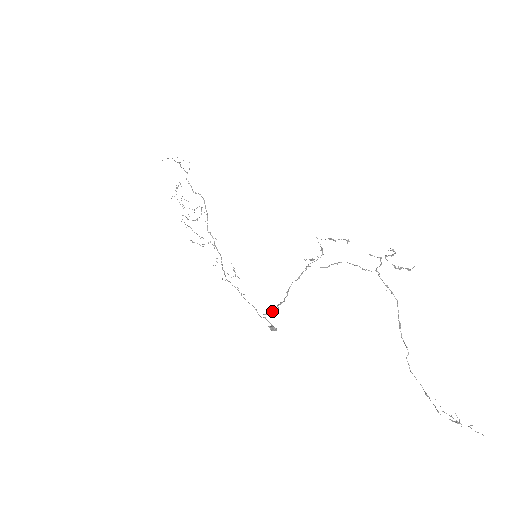
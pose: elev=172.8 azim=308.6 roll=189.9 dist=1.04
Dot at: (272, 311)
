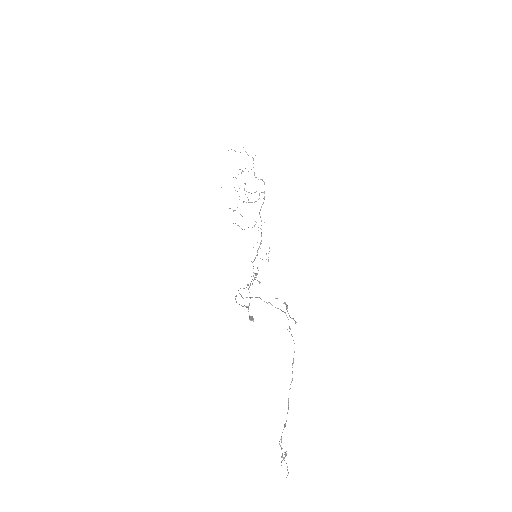
Dot at: (247, 307)
